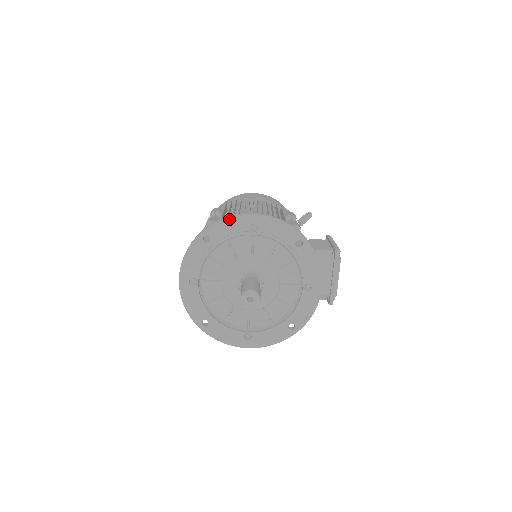
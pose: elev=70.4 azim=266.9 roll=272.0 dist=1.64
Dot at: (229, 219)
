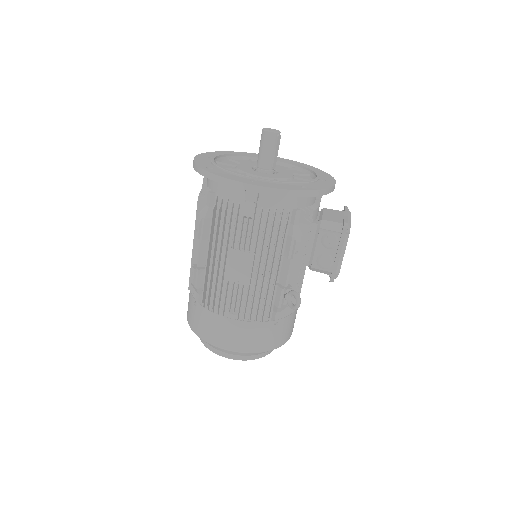
Dot at: (255, 154)
